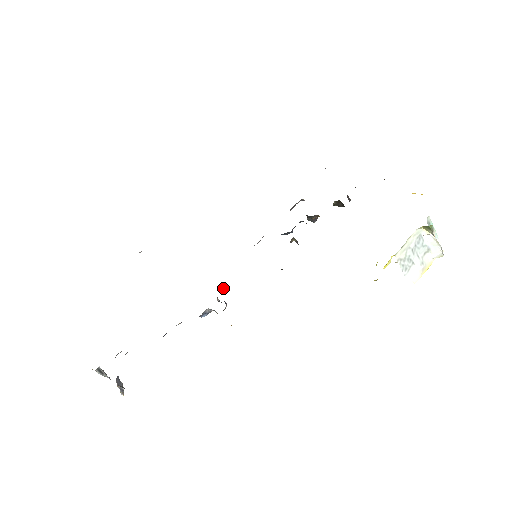
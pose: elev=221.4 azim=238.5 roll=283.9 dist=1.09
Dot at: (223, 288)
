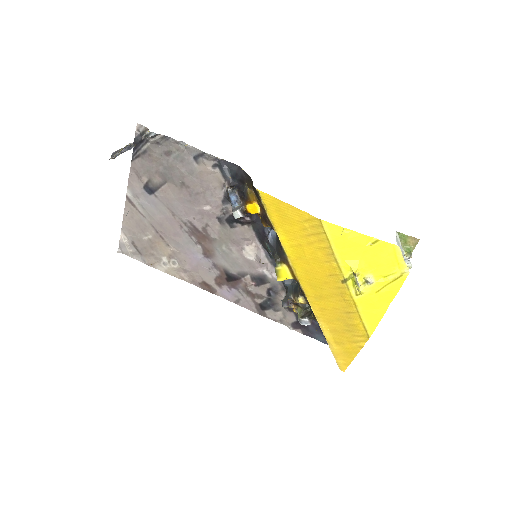
Dot at: (252, 214)
